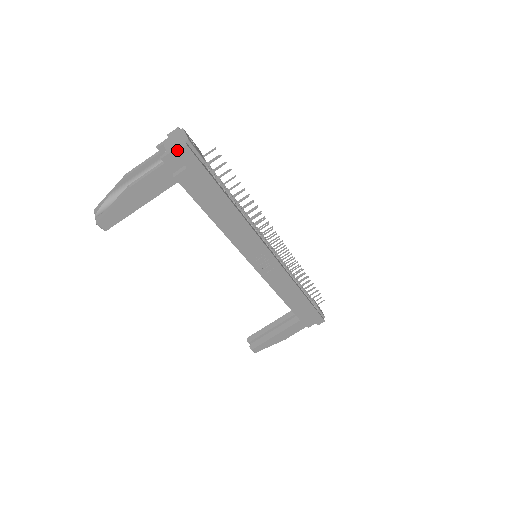
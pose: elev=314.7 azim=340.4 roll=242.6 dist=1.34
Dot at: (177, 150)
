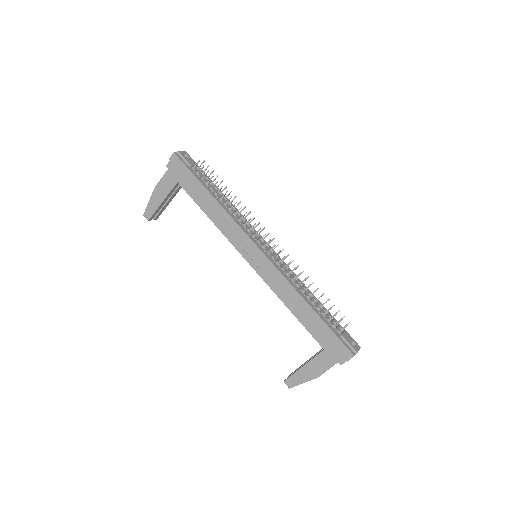
Dot at: (170, 157)
